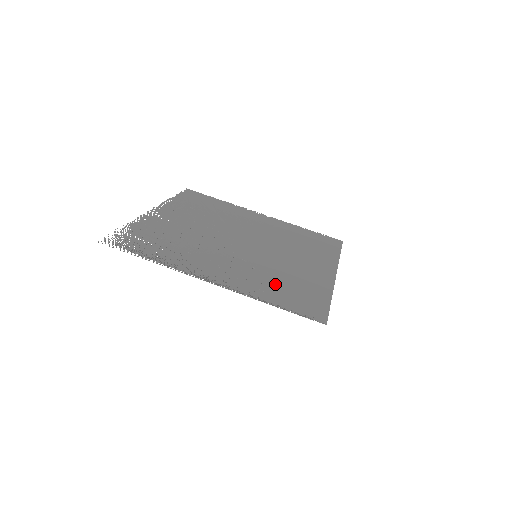
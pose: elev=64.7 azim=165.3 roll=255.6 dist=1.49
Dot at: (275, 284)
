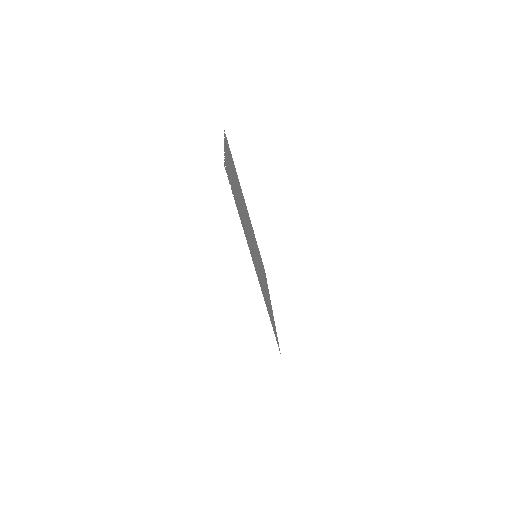
Dot at: occluded
